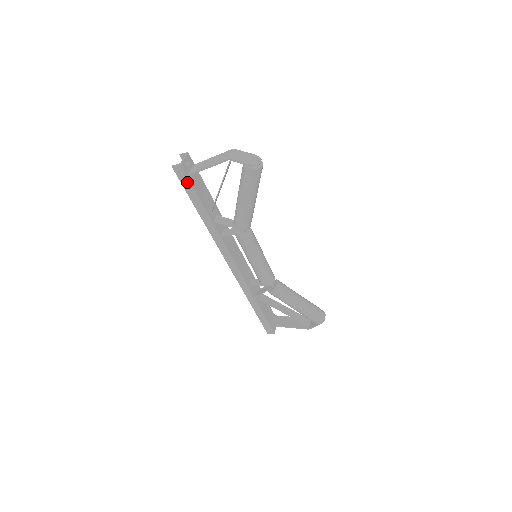
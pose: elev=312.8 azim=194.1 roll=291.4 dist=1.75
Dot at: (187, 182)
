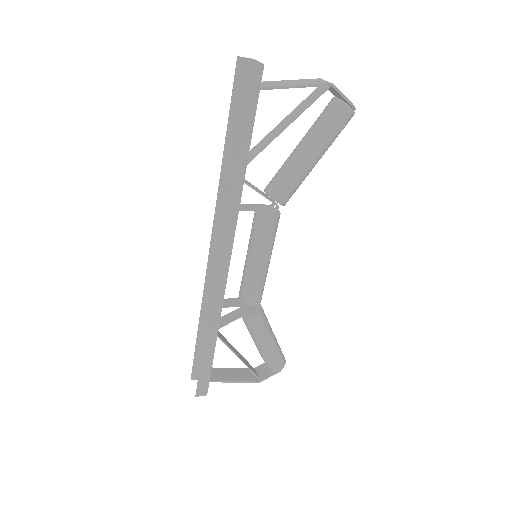
Dot at: (253, 99)
